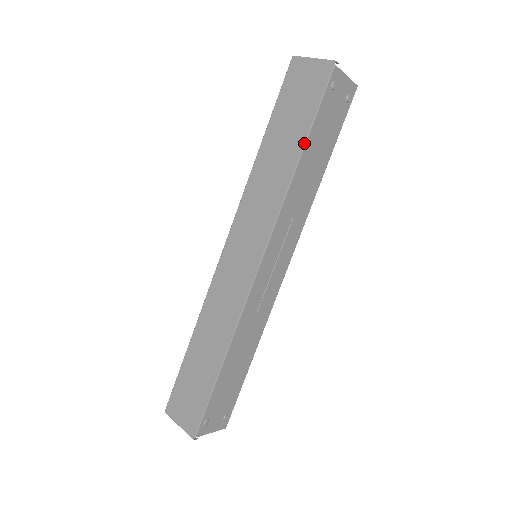
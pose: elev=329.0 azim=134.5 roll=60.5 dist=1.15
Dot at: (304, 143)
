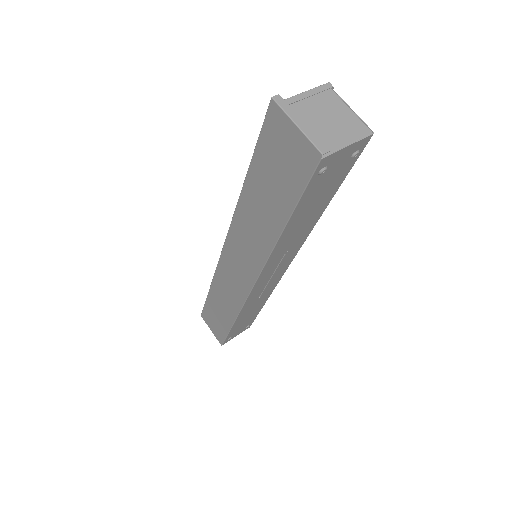
Dot at: (285, 222)
